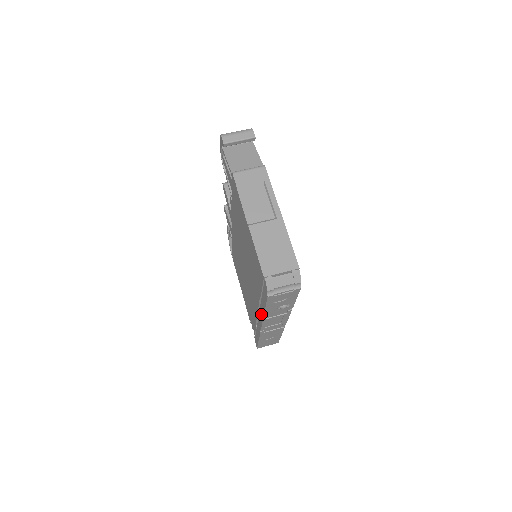
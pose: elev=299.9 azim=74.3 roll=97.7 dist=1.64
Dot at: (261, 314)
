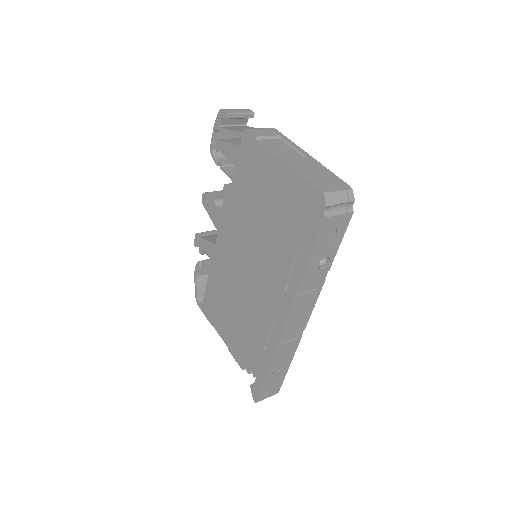
Dot at: (292, 290)
